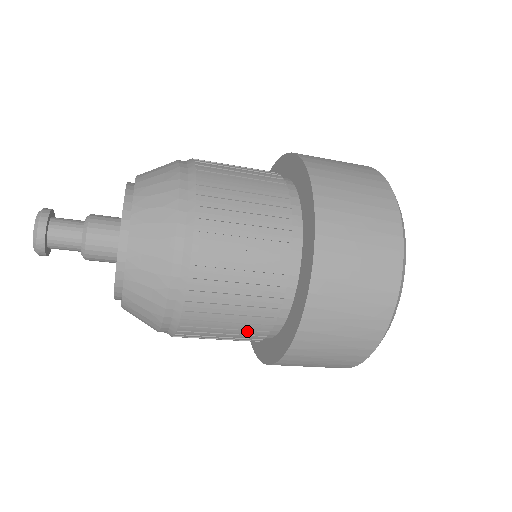
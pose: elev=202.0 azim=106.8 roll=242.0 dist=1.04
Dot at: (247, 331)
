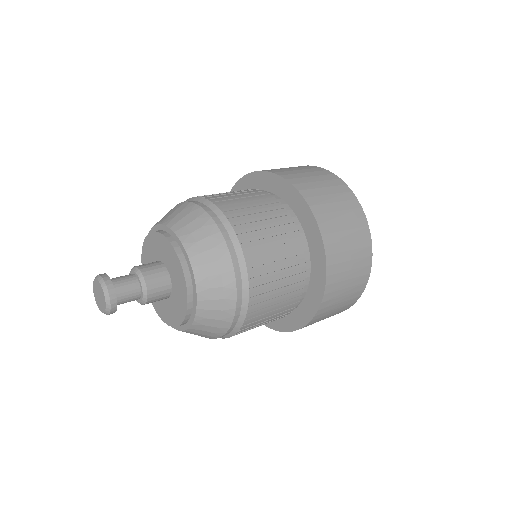
Dot at: occluded
